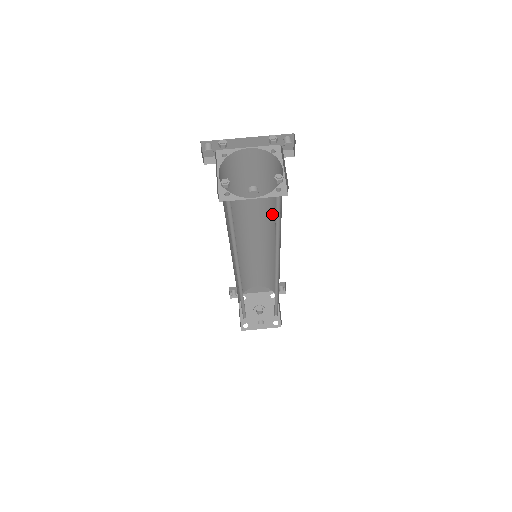
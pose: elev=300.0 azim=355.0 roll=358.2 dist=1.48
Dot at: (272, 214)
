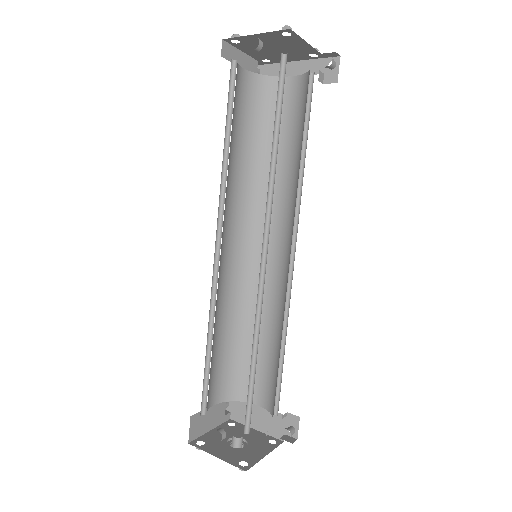
Dot at: (296, 190)
